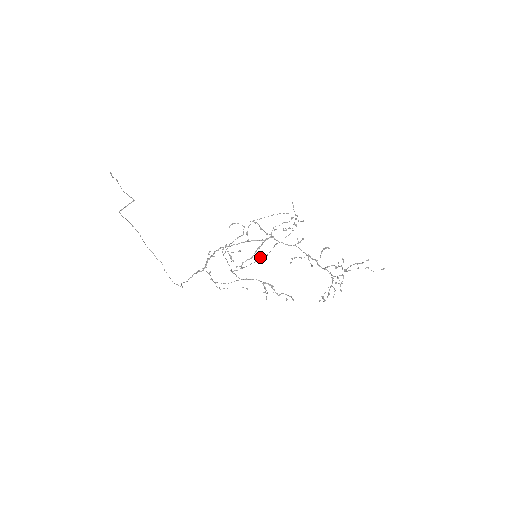
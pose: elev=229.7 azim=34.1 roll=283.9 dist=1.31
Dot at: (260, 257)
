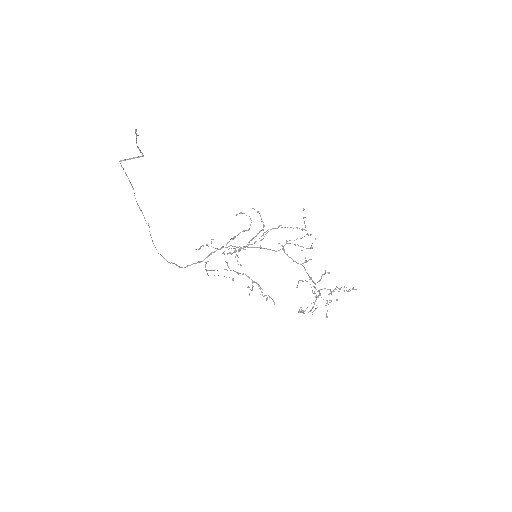
Dot at: (248, 244)
